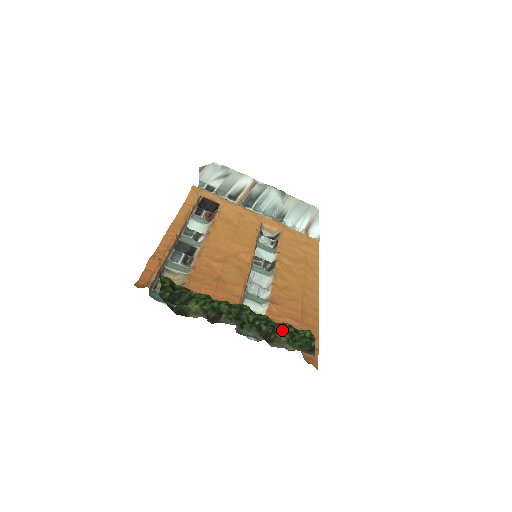
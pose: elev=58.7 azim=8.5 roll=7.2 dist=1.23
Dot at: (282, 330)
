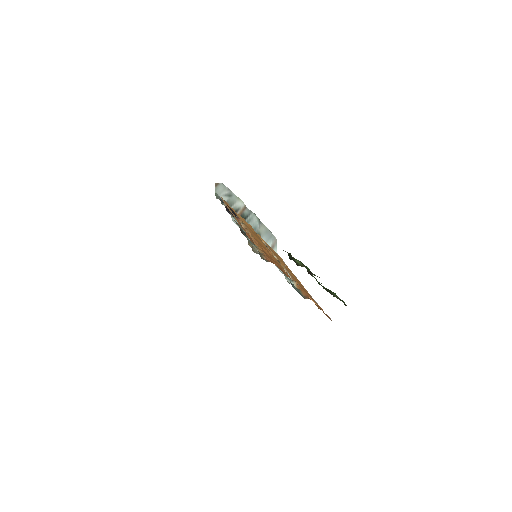
Dot at: (331, 291)
